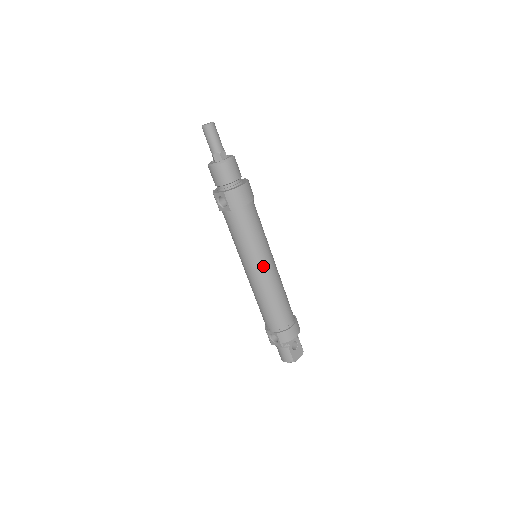
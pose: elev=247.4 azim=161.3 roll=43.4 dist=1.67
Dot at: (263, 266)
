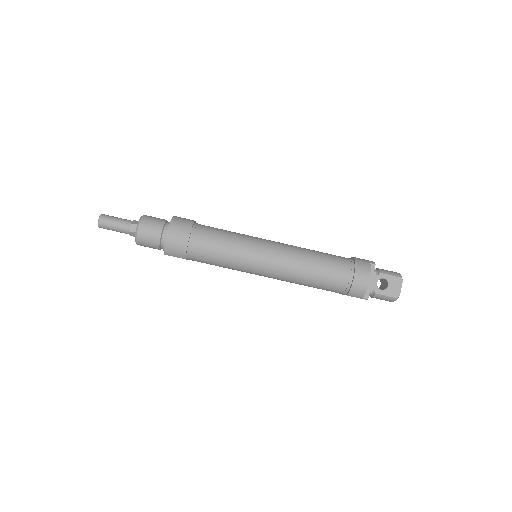
Dot at: (263, 266)
